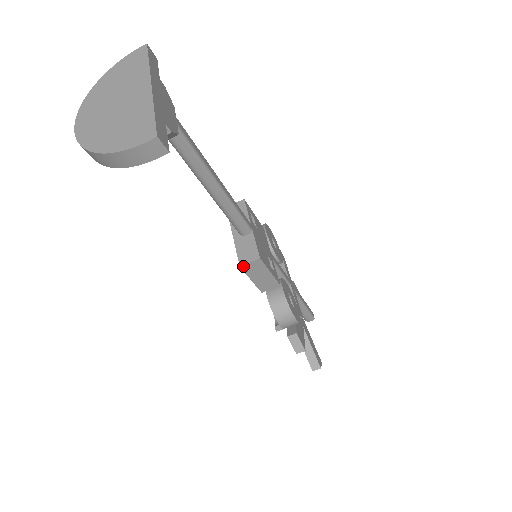
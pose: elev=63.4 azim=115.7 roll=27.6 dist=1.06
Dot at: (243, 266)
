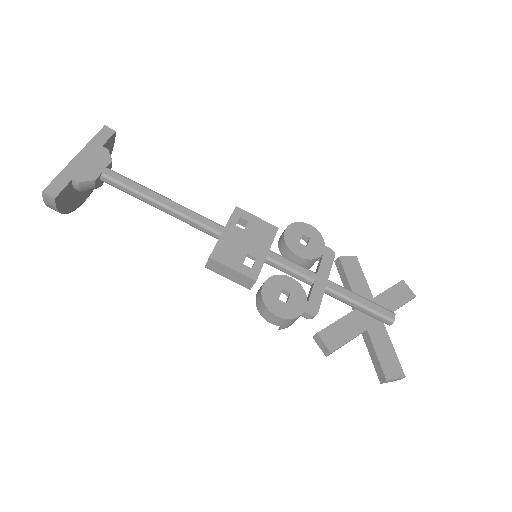
Dot at: (206, 266)
